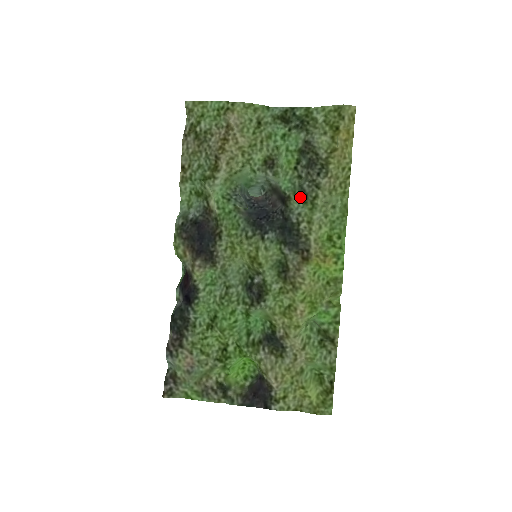
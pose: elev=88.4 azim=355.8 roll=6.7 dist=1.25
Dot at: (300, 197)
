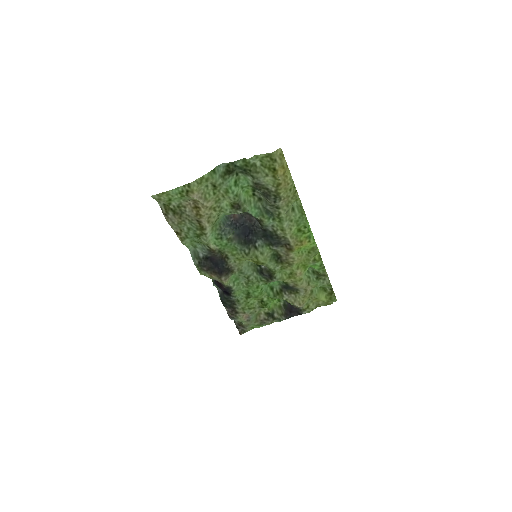
Dot at: (268, 217)
